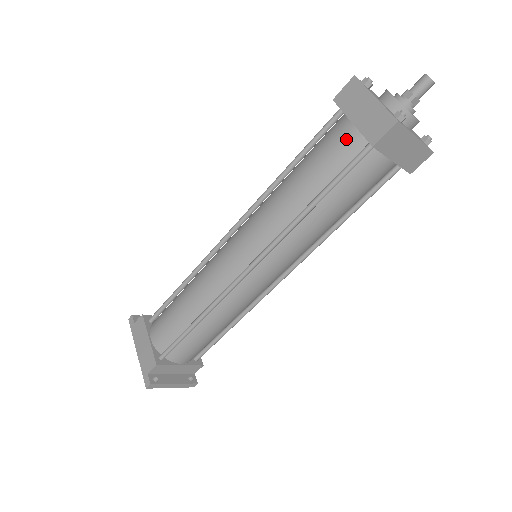
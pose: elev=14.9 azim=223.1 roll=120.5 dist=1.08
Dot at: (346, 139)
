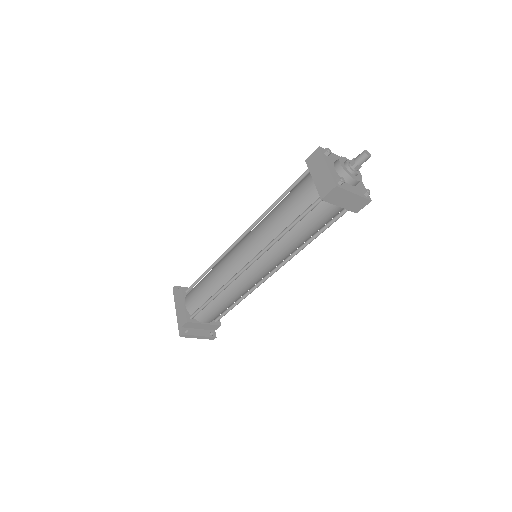
Dot at: (309, 190)
